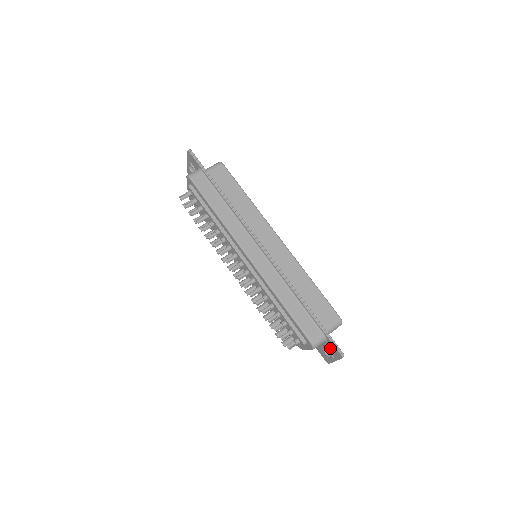
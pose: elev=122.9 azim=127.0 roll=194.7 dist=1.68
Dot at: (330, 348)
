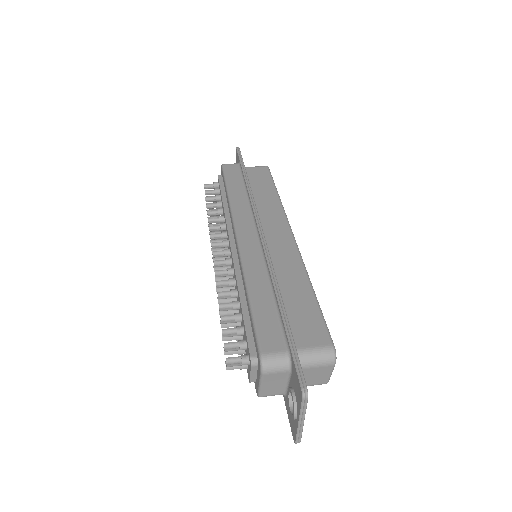
Dot at: (294, 386)
